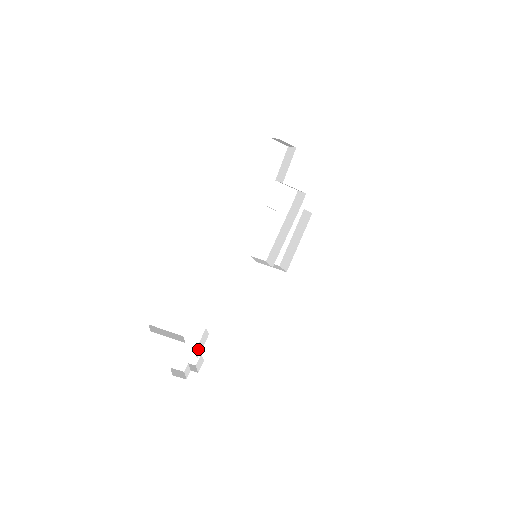
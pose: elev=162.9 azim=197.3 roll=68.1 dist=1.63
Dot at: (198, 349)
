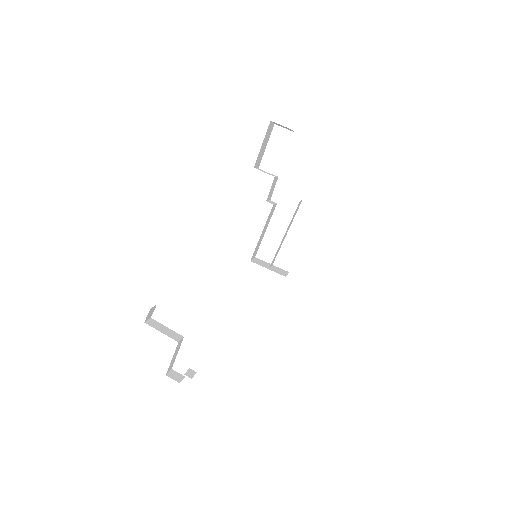
Dot at: occluded
